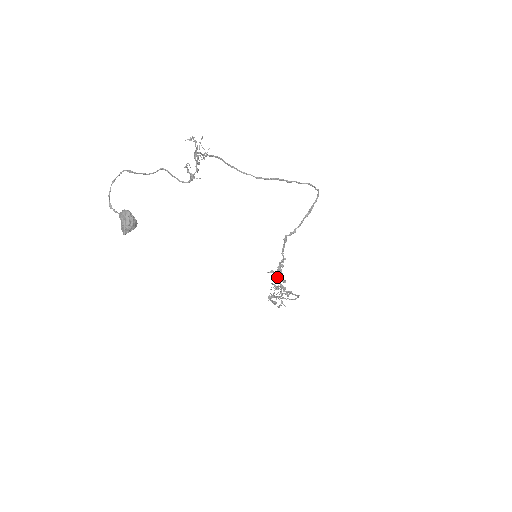
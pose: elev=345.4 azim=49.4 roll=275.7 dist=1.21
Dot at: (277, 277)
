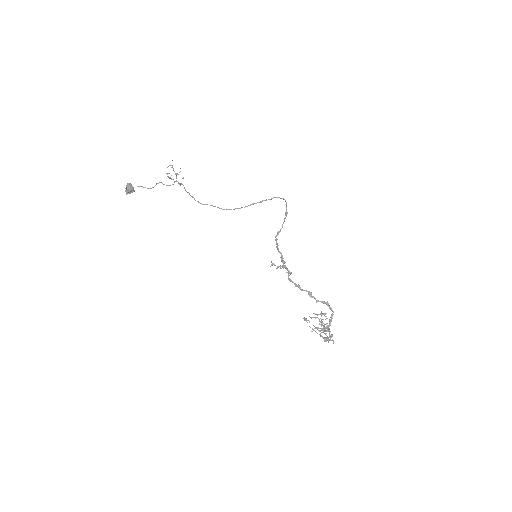
Dot at: (288, 278)
